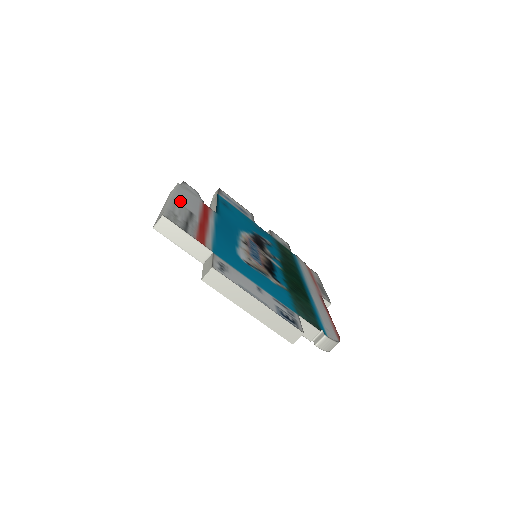
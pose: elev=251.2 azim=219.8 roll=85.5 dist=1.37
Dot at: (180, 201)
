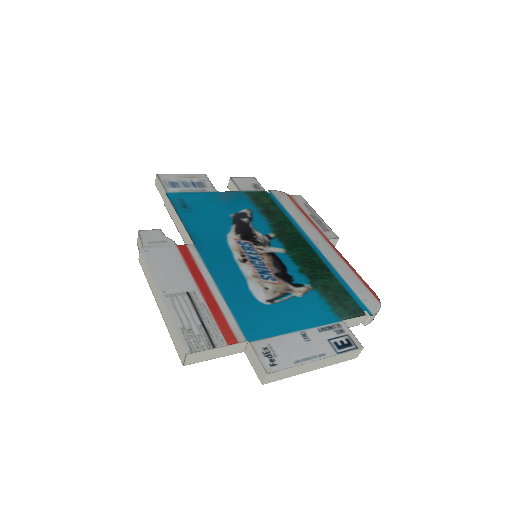
Dot at: (169, 288)
